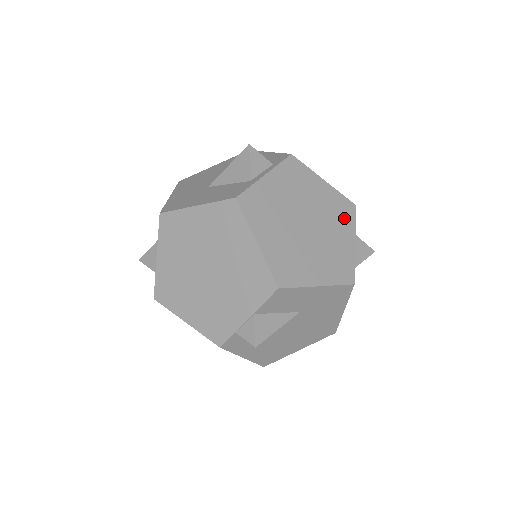
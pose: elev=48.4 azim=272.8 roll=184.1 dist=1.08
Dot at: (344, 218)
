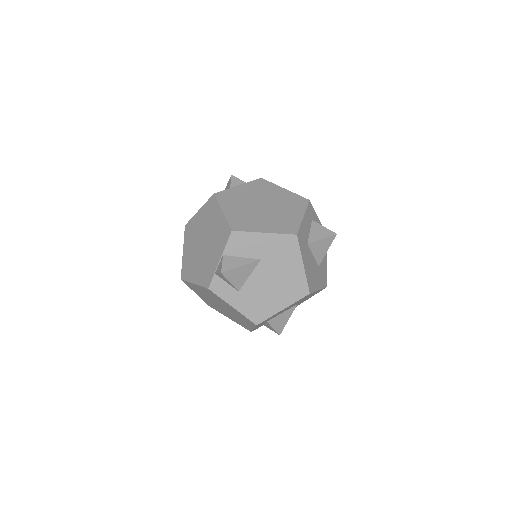
Dot at: (297, 205)
